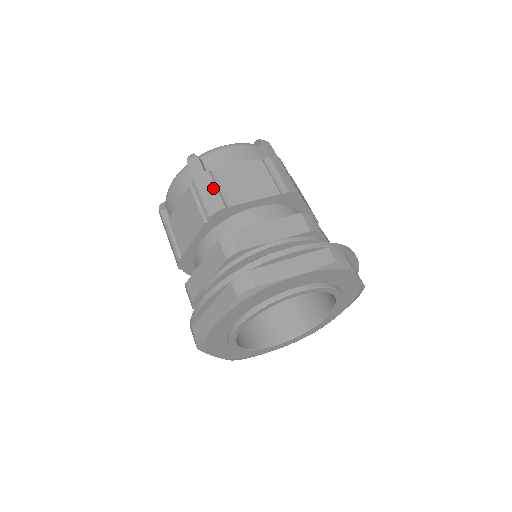
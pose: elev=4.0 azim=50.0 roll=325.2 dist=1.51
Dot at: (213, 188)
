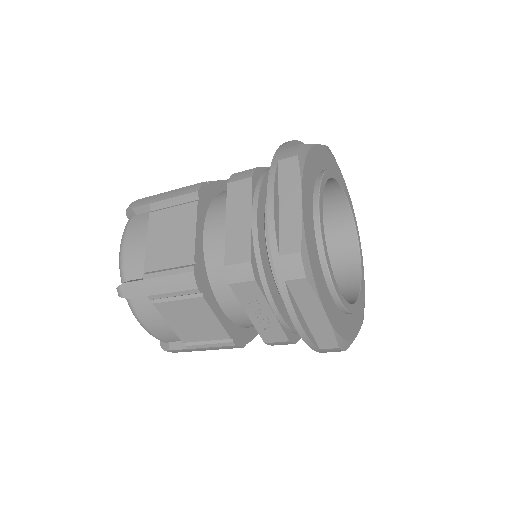
Dot at: occluded
